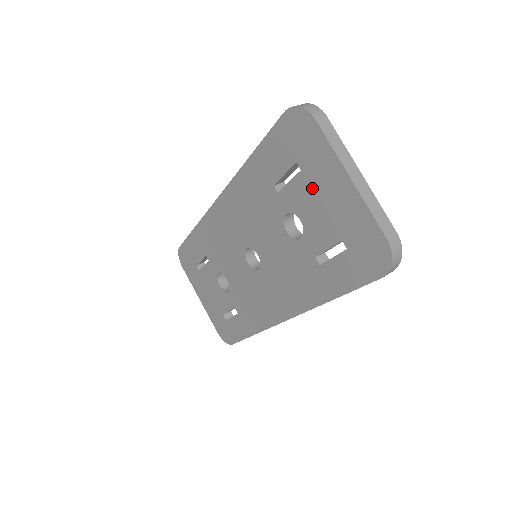
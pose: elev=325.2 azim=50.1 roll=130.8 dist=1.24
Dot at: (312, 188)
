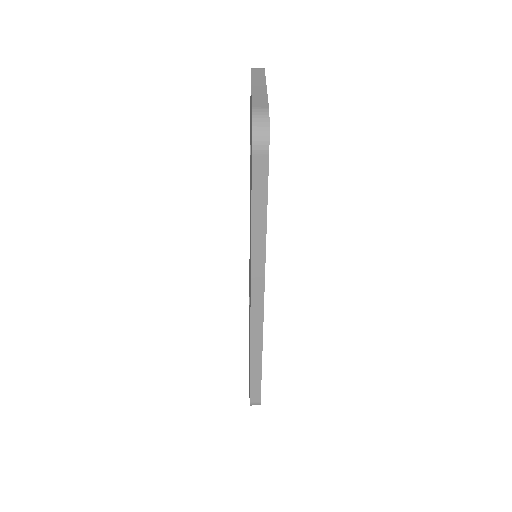
Dot at: occluded
